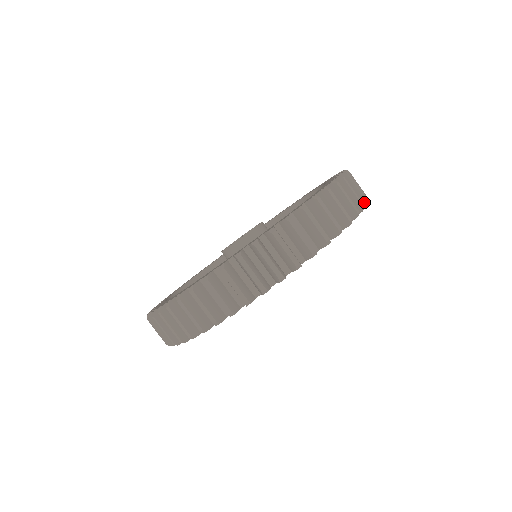
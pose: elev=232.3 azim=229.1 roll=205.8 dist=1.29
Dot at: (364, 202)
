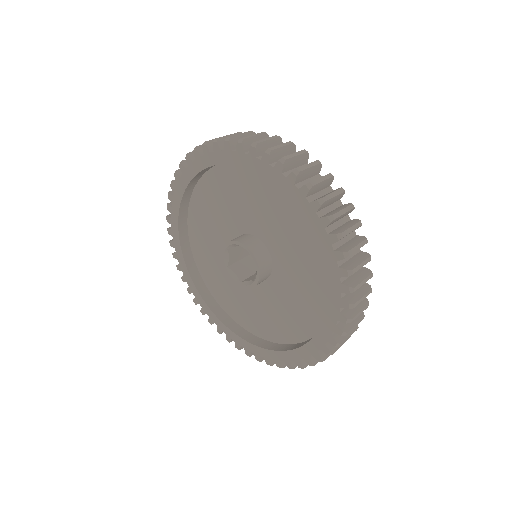
Dot at: occluded
